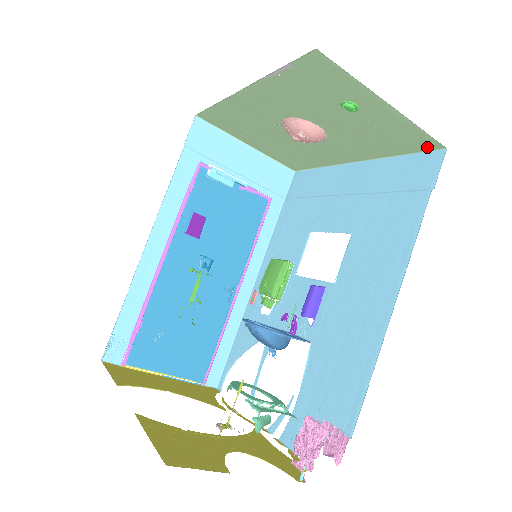
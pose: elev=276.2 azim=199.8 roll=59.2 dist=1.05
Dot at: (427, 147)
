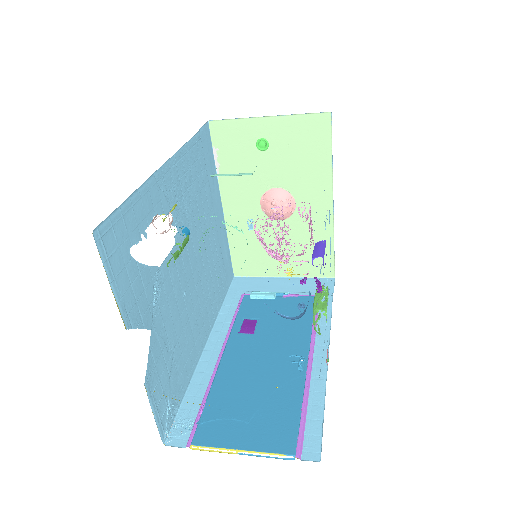
Dot at: (326, 126)
